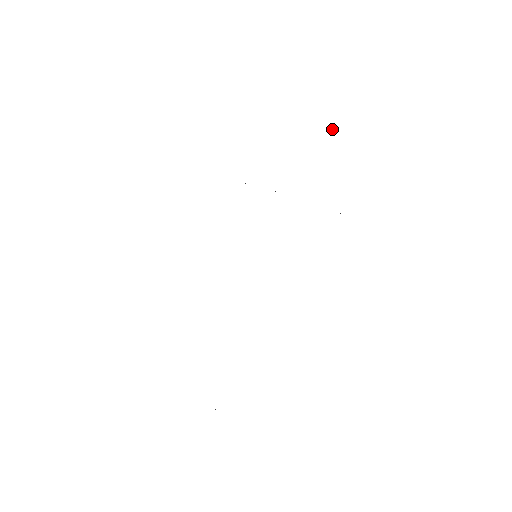
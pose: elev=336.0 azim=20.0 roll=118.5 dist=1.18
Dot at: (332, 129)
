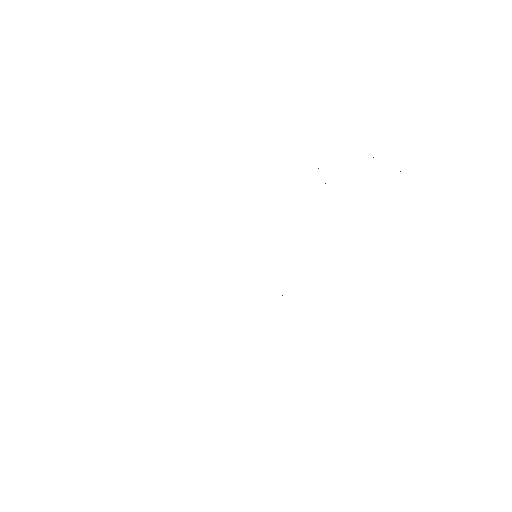
Dot at: (400, 171)
